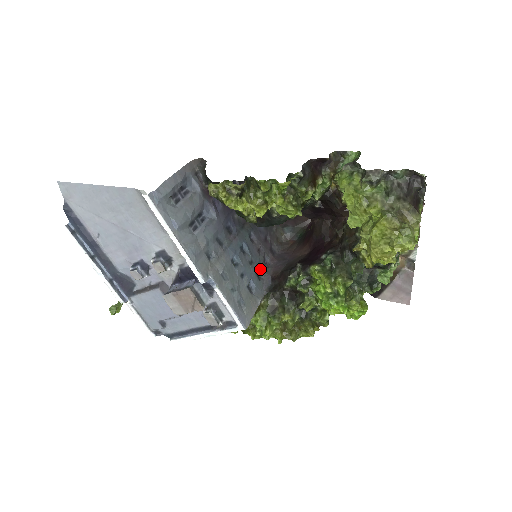
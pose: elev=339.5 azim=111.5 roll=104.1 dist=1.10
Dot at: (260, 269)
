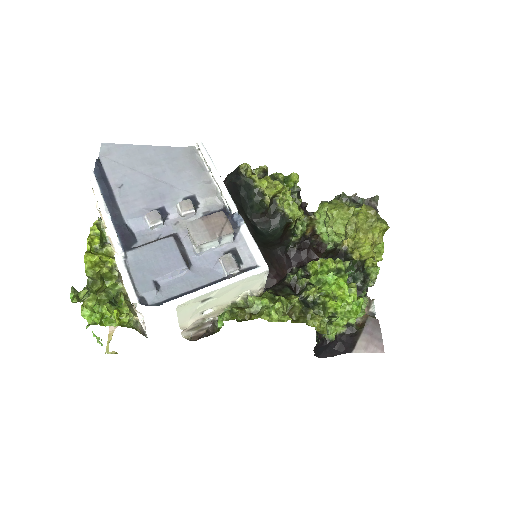
Dot at: occluded
